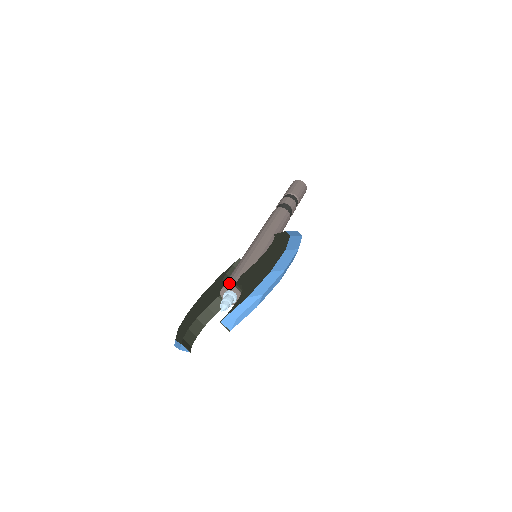
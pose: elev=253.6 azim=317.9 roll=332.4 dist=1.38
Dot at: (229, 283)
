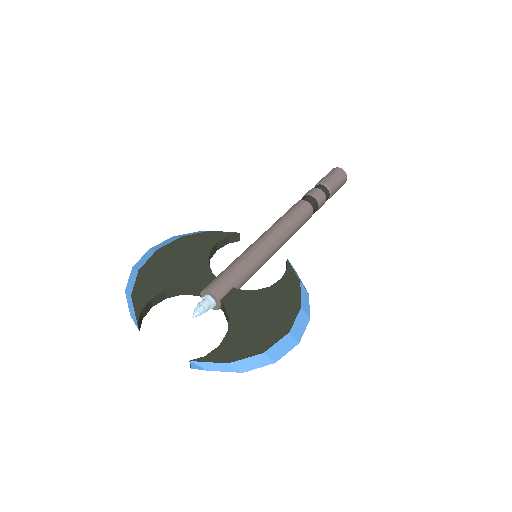
Dot at: (218, 292)
